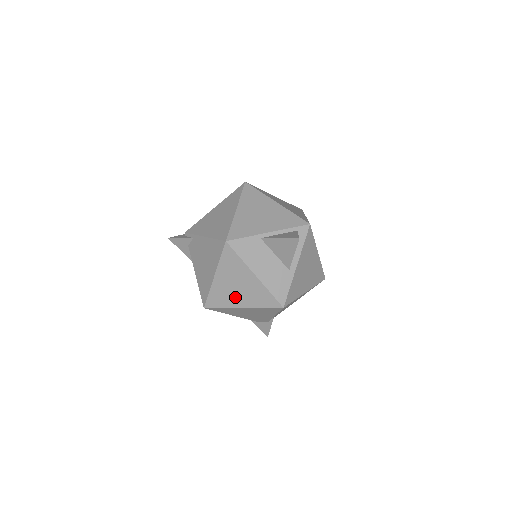
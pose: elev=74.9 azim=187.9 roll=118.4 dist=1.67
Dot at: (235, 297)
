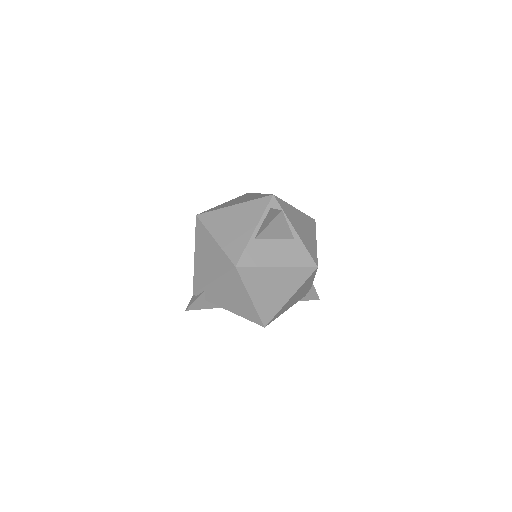
Dot at: (279, 297)
